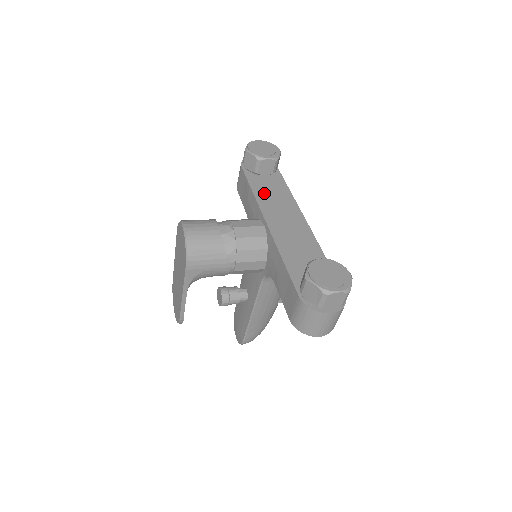
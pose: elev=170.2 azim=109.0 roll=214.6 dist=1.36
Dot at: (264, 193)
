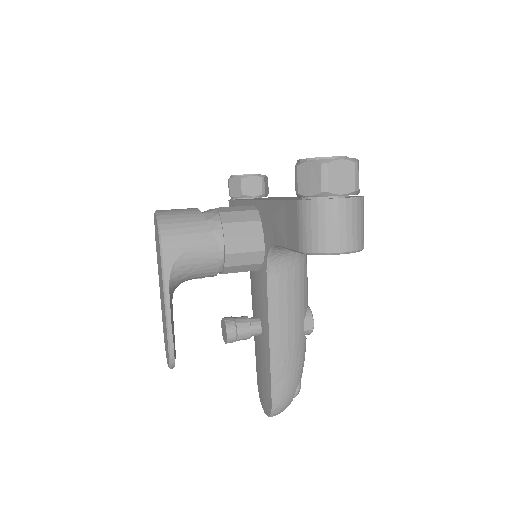
Dot at: occluded
